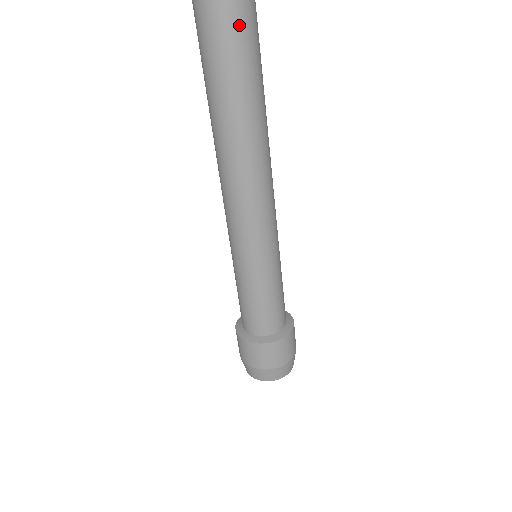
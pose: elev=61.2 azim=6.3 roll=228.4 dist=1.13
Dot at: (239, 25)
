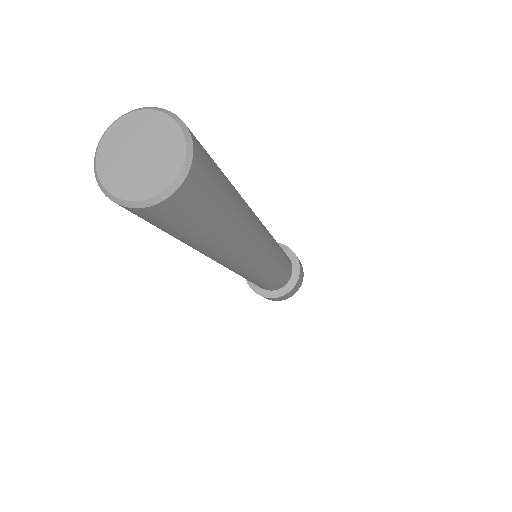
Dot at: (201, 210)
